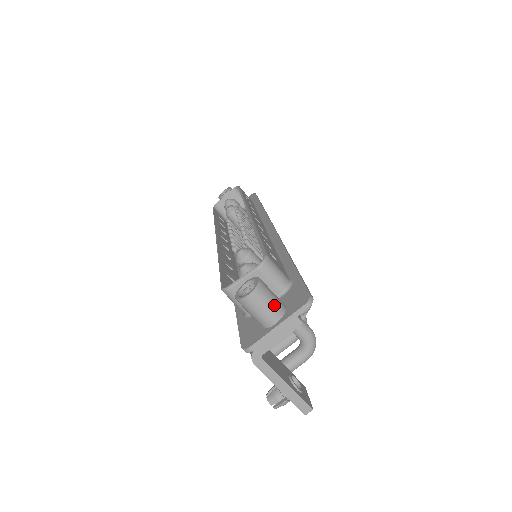
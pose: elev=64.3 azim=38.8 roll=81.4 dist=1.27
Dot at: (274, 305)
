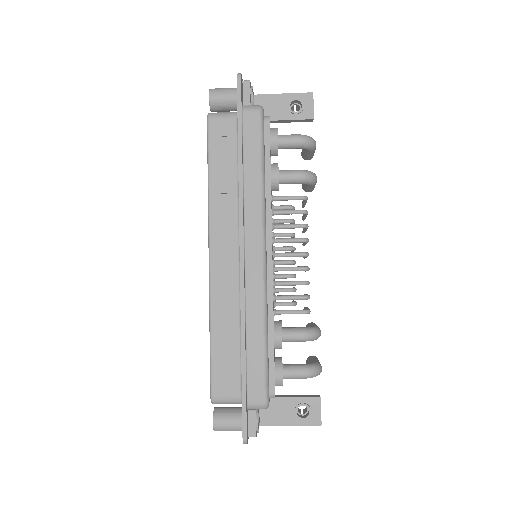
Dot at: (233, 430)
